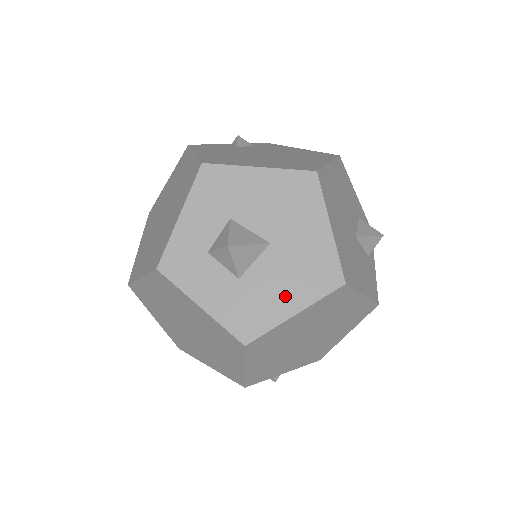
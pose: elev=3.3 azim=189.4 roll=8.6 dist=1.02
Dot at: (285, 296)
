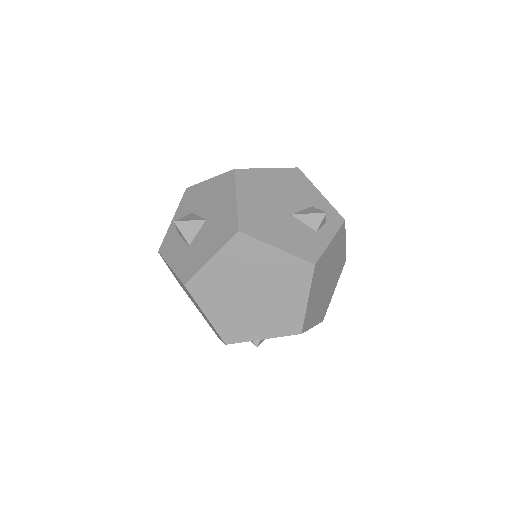
Dot at: (208, 249)
